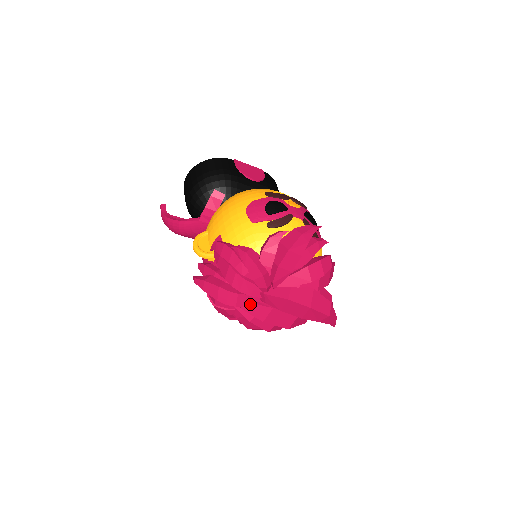
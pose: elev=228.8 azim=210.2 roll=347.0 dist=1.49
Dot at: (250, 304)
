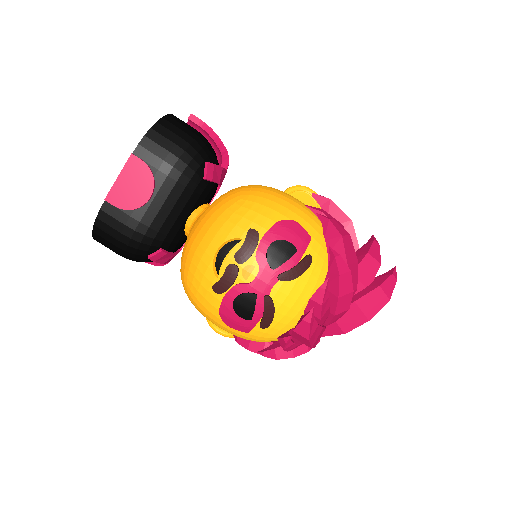
Dot at: occluded
